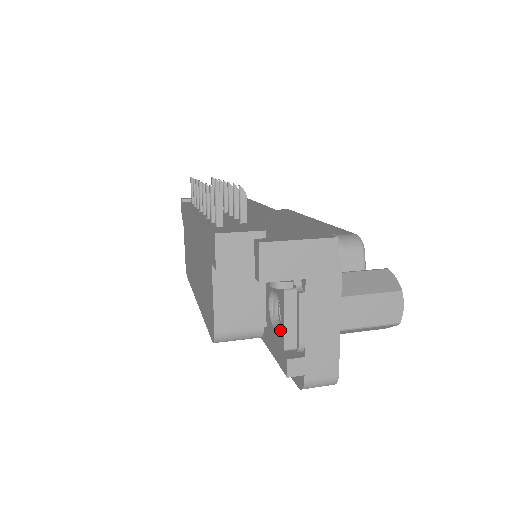
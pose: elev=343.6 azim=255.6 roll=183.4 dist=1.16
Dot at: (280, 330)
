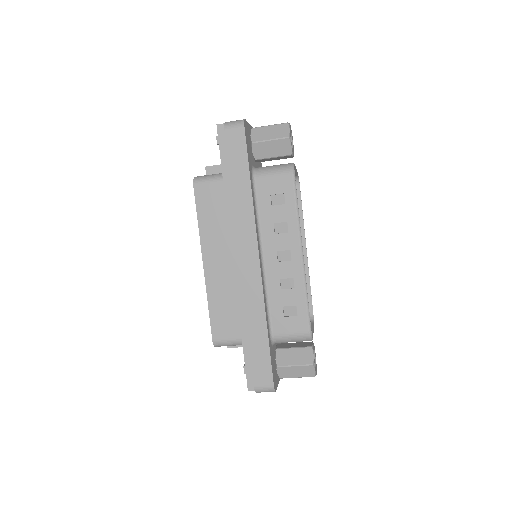
Dot at: occluded
